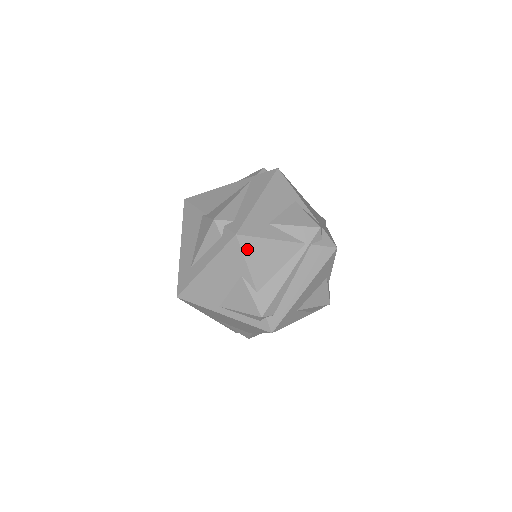
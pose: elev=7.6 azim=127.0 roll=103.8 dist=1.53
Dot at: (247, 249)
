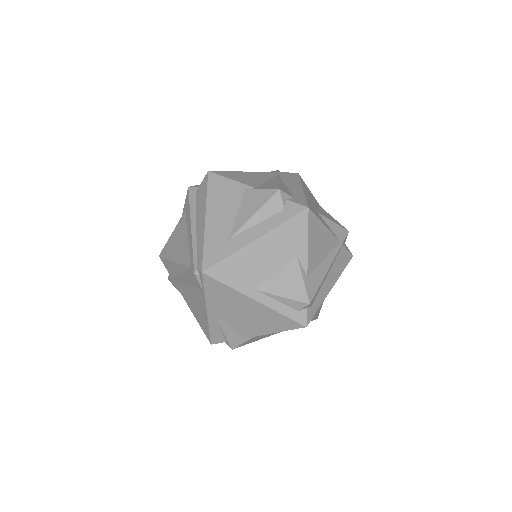
Dot at: (311, 227)
